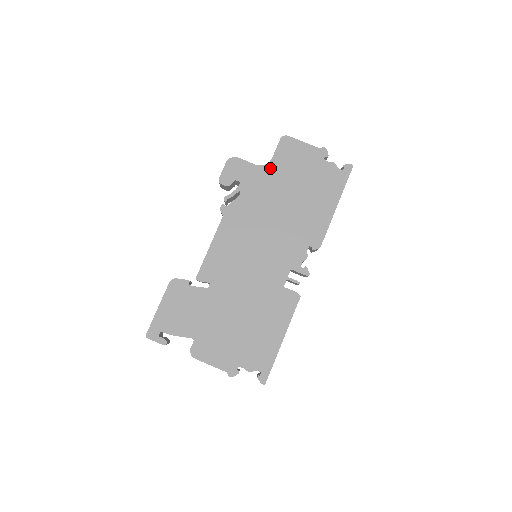
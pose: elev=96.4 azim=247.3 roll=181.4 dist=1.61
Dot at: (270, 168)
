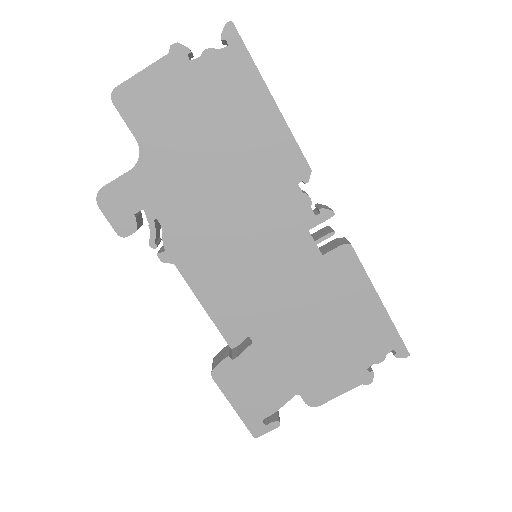
Dot at: (149, 153)
